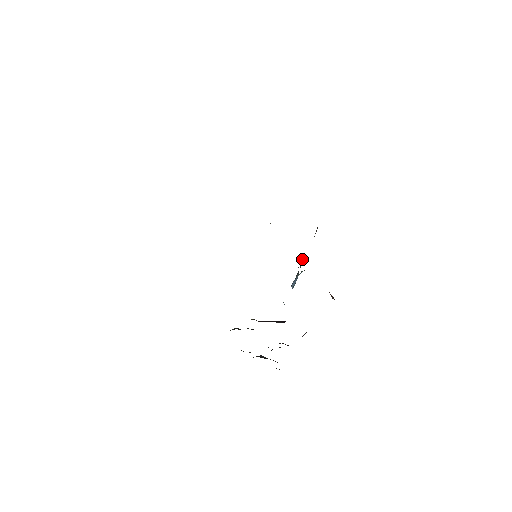
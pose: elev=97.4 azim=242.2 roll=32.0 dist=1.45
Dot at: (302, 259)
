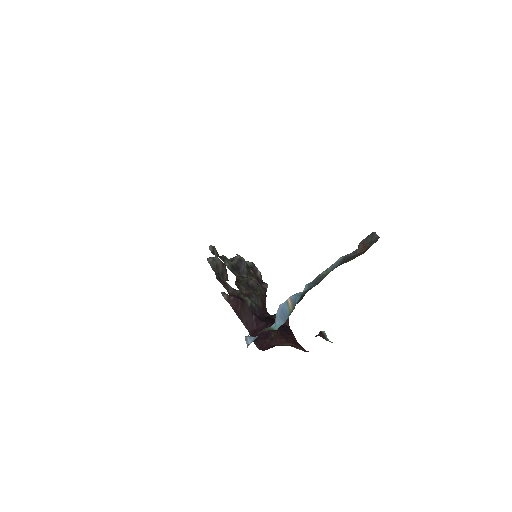
Dot at: (313, 284)
